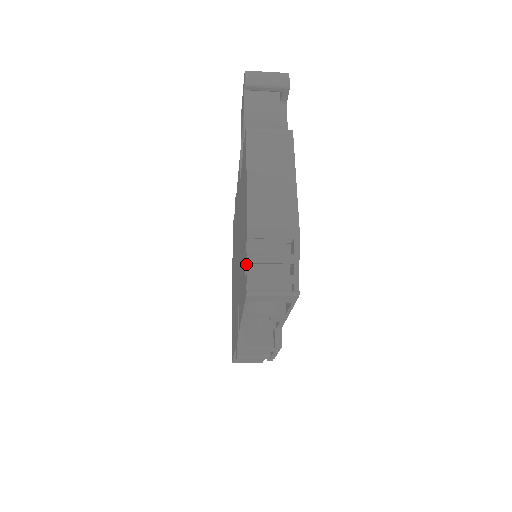
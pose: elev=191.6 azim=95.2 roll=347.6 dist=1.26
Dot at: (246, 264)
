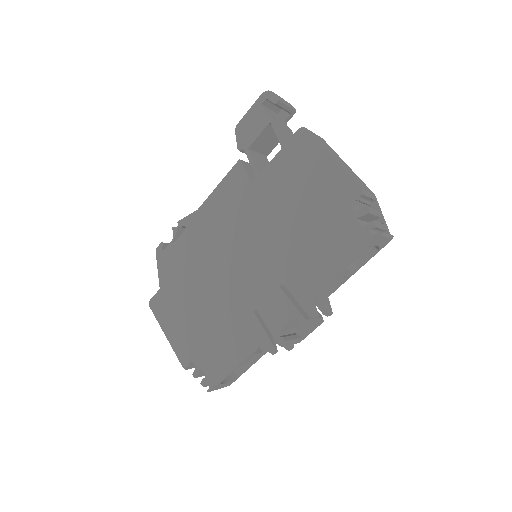
Dot at: (357, 219)
